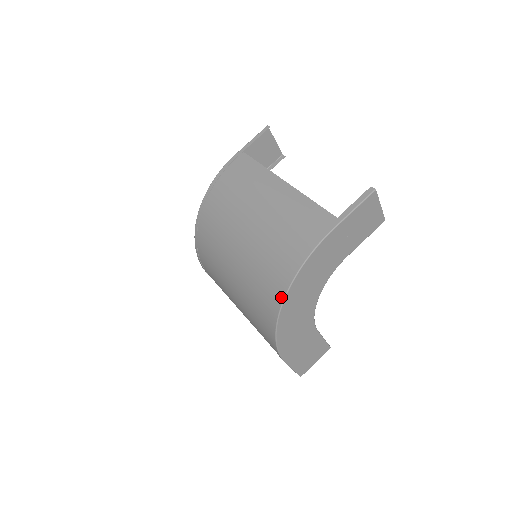
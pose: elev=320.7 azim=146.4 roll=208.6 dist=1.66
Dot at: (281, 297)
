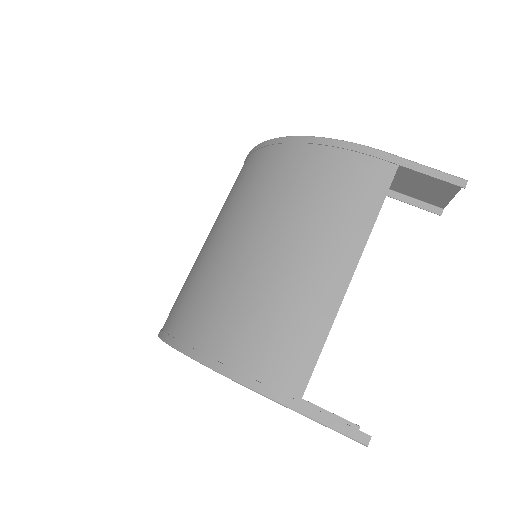
Dot at: (182, 345)
